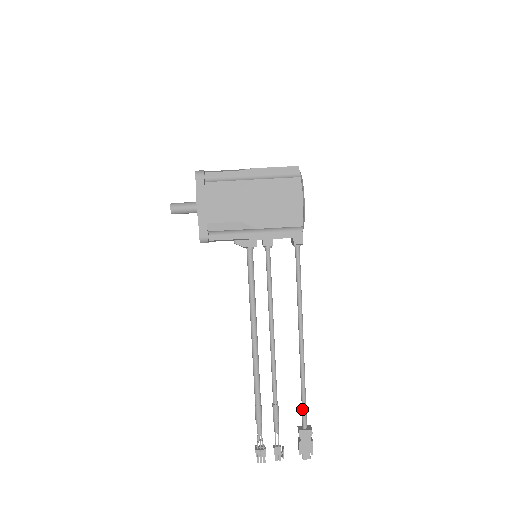
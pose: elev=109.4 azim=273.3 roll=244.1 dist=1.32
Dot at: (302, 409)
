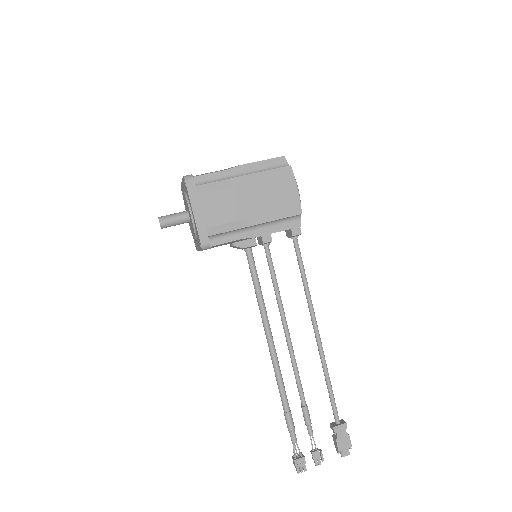
Dot at: (332, 404)
